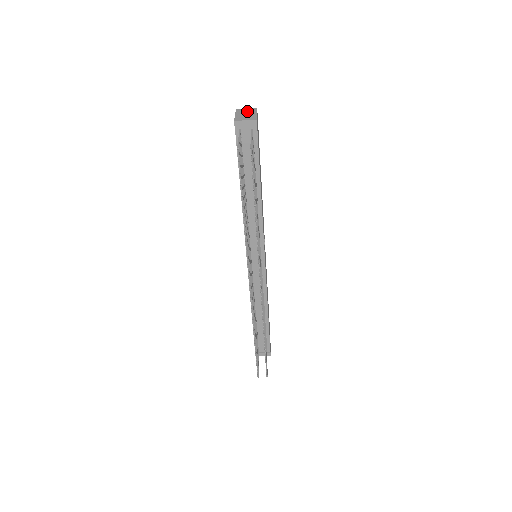
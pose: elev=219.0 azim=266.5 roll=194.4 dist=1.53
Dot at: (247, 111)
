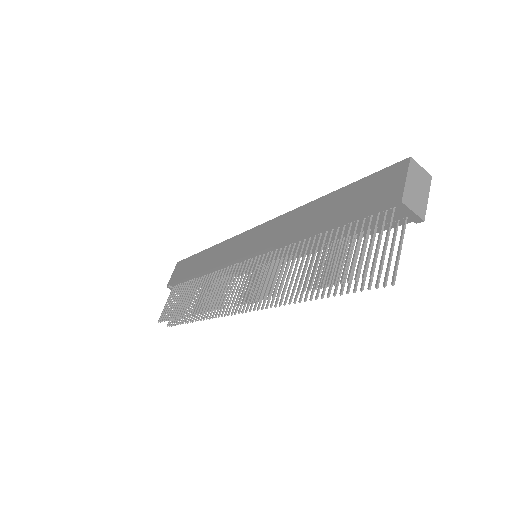
Dot at: (421, 179)
